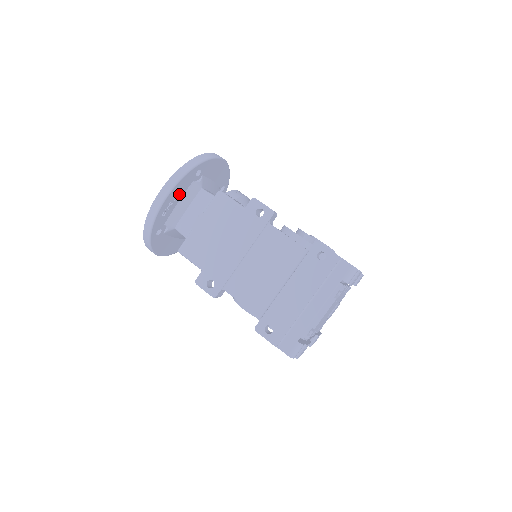
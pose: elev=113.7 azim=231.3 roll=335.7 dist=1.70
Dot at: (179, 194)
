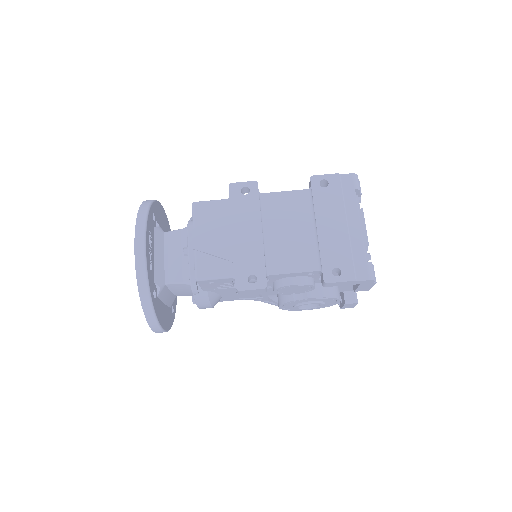
Dot at: (151, 243)
